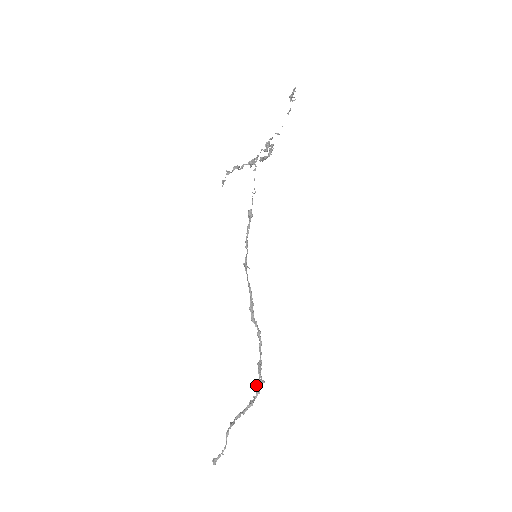
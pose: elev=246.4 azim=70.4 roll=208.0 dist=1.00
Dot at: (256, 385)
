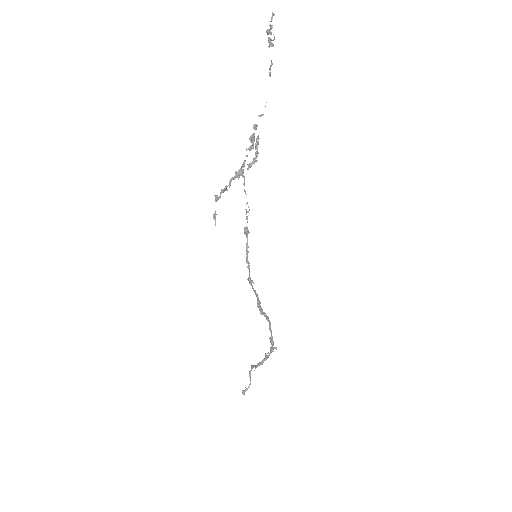
Dot at: (270, 348)
